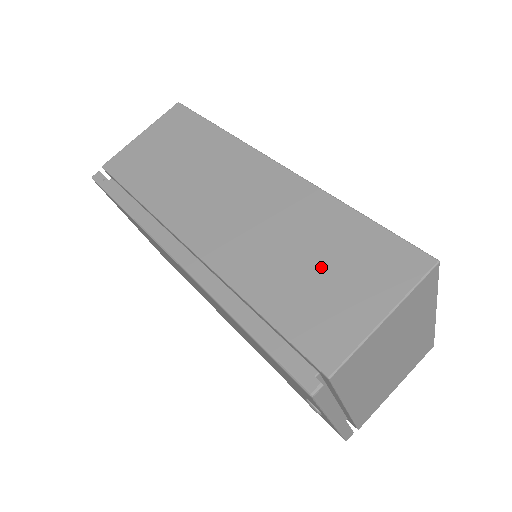
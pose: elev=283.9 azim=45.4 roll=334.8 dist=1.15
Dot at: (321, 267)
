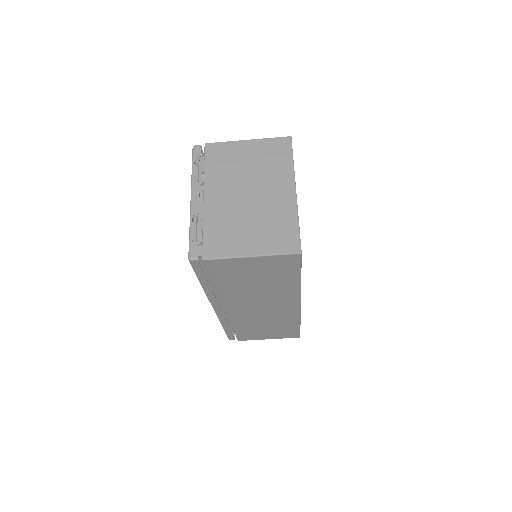
Dot at: (268, 329)
